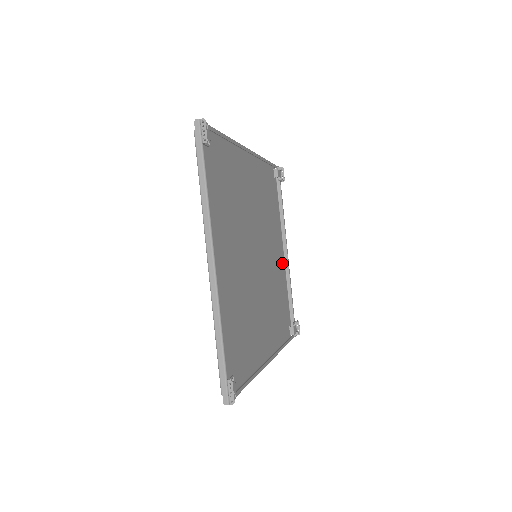
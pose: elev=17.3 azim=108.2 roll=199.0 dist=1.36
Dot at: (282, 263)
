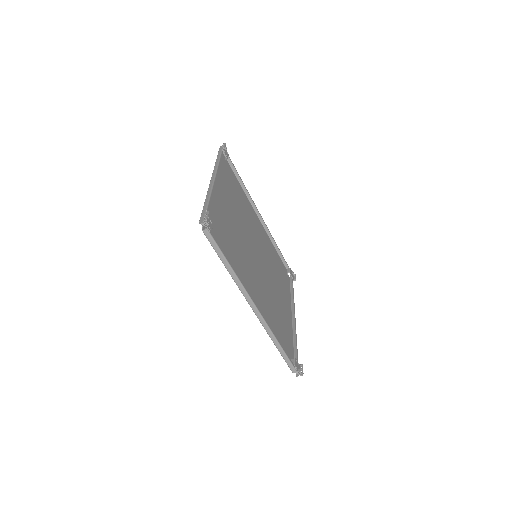
Dot at: (289, 319)
